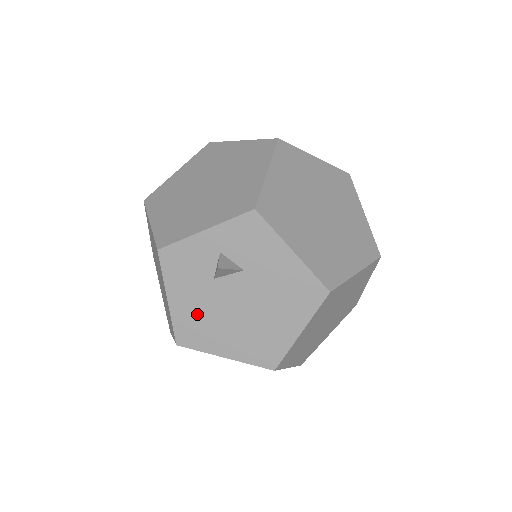
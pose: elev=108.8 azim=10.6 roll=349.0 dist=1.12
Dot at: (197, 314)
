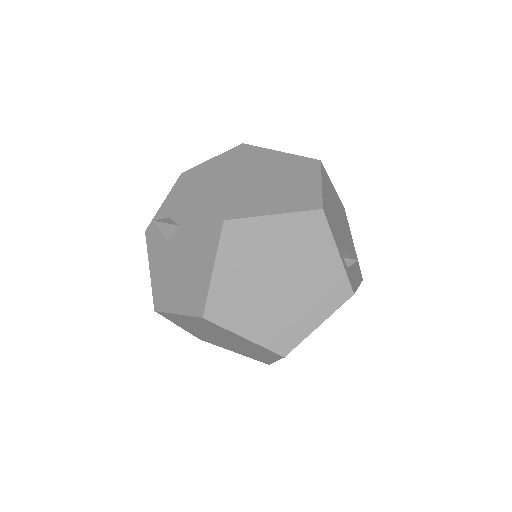
Dot at: (162, 277)
